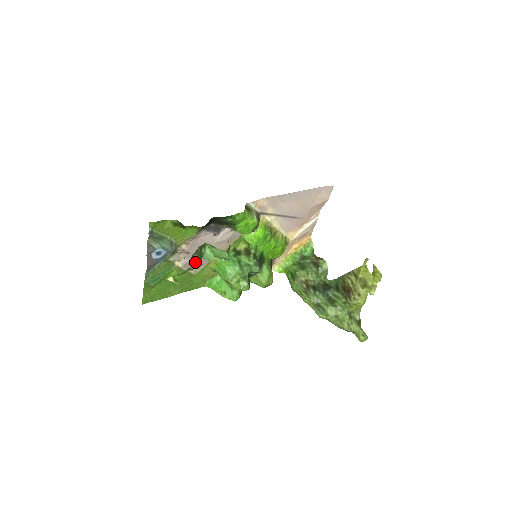
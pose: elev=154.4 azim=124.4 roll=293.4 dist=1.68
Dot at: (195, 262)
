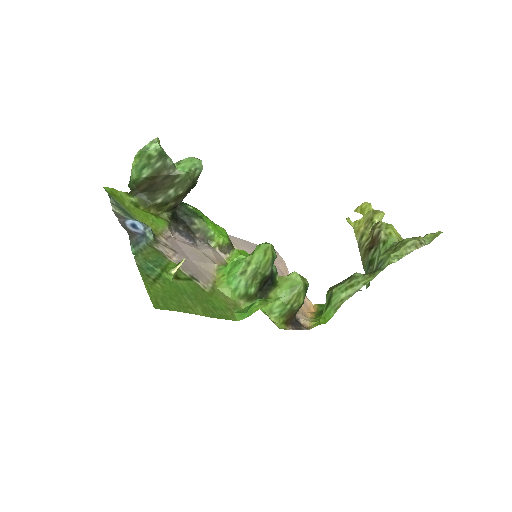
Dot at: (194, 271)
